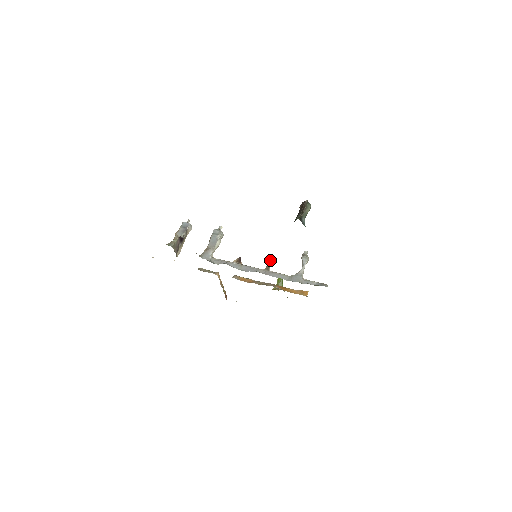
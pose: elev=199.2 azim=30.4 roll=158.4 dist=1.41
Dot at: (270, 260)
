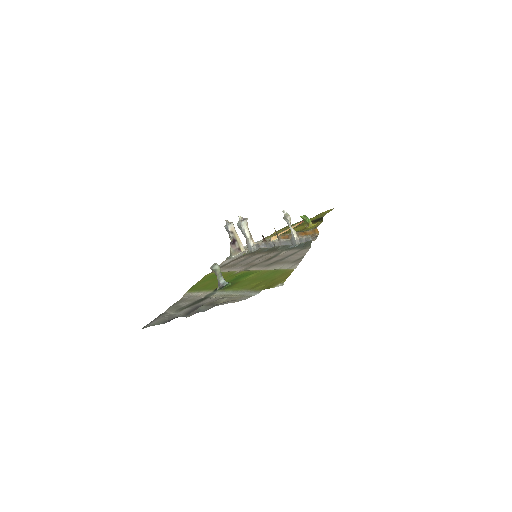
Dot at: (275, 230)
